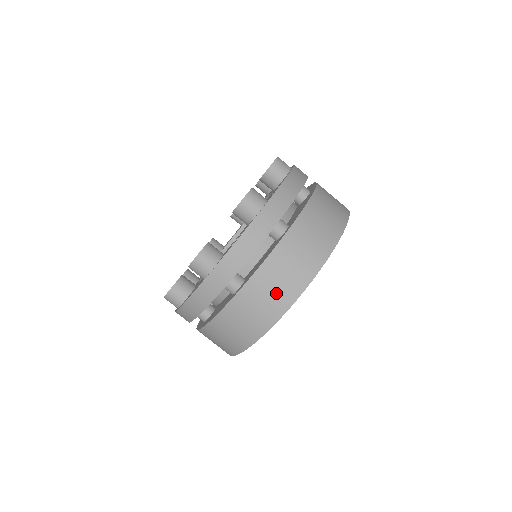
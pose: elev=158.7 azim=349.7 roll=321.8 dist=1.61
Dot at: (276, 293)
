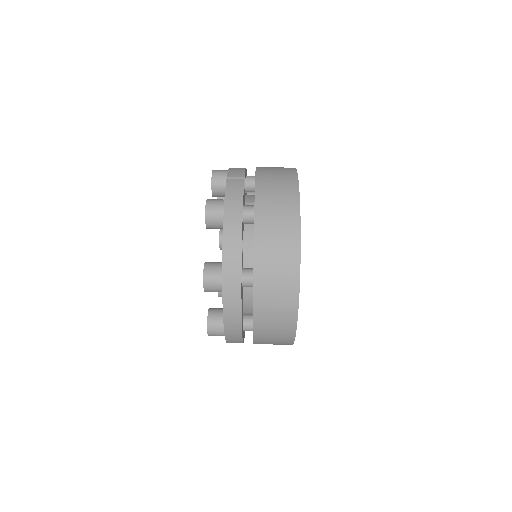
Dot at: (281, 257)
